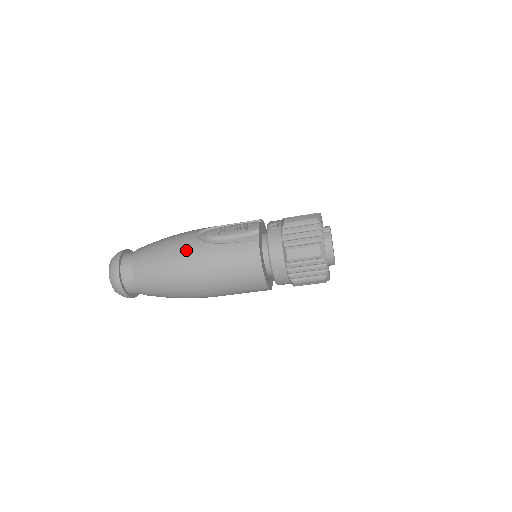
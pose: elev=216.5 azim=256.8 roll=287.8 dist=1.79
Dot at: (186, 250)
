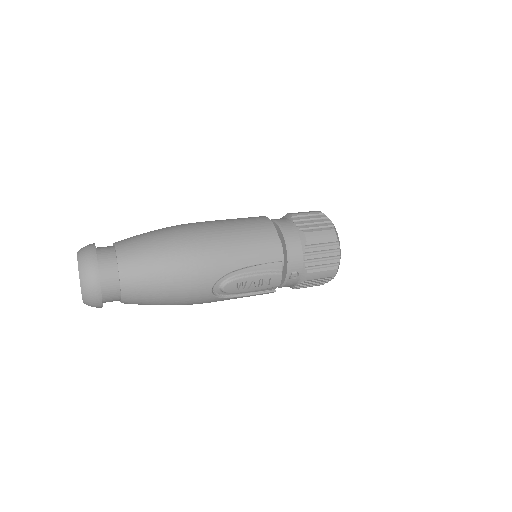
Dot at: (198, 303)
